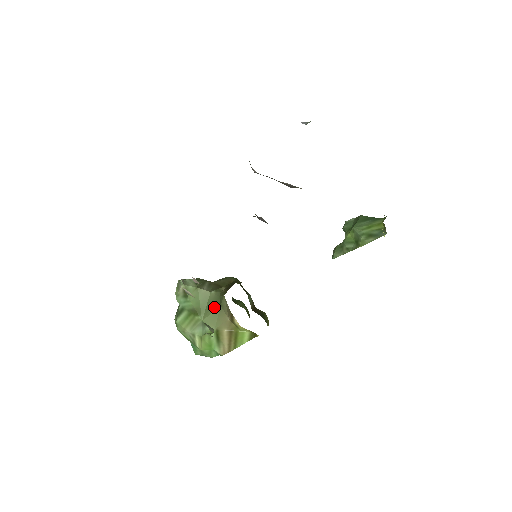
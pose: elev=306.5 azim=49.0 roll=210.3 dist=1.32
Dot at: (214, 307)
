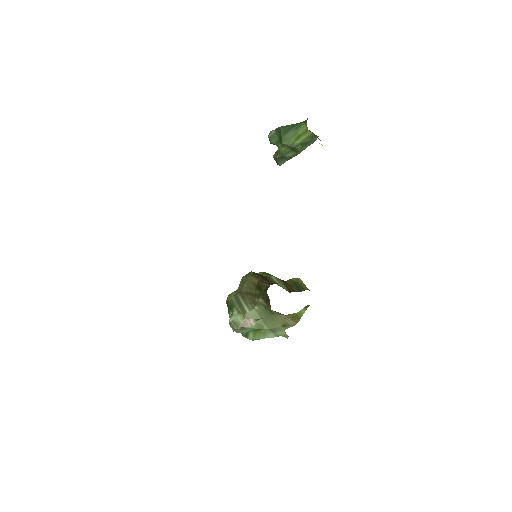
Dot at: (268, 317)
